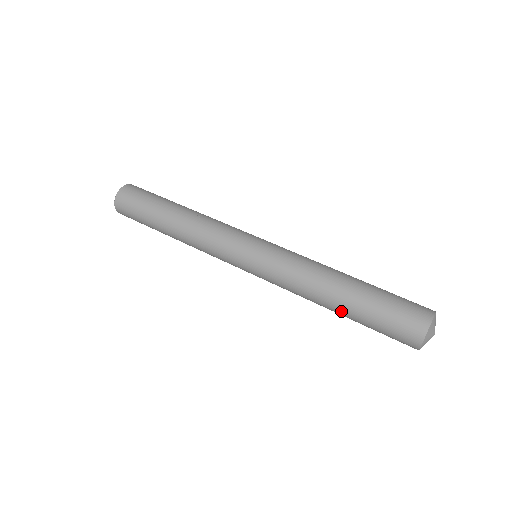
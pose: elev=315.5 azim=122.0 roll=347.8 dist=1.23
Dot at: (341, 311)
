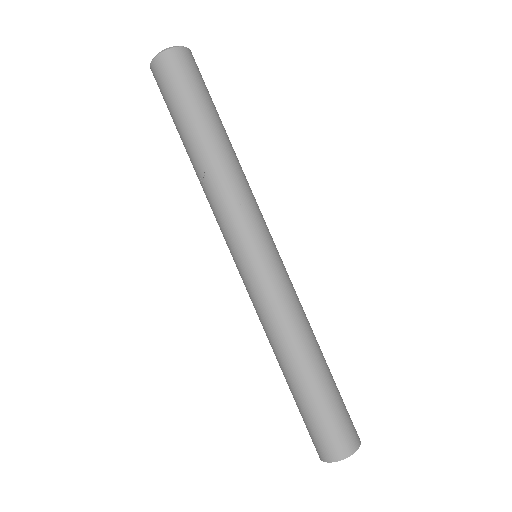
Dot at: occluded
